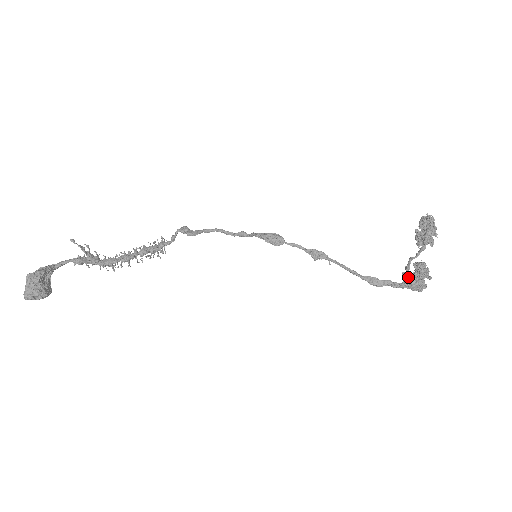
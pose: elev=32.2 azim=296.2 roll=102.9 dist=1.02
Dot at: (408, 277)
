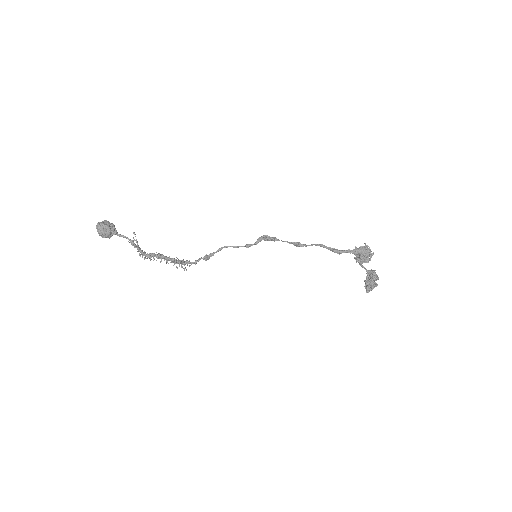
Dot at: occluded
